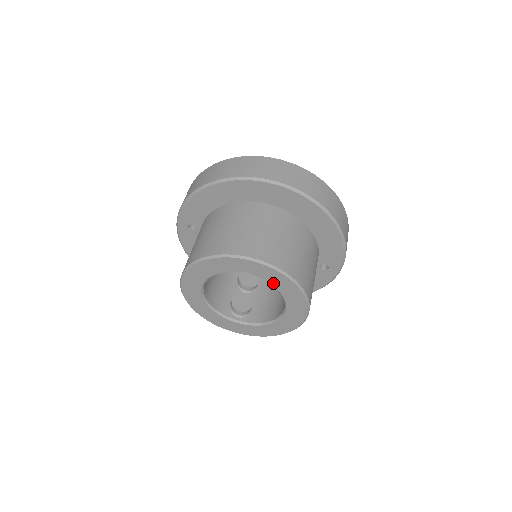
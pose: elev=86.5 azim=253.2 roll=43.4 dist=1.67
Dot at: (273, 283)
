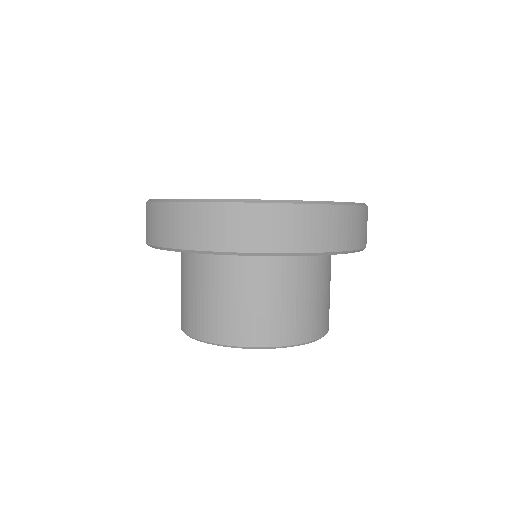
Dot at: occluded
